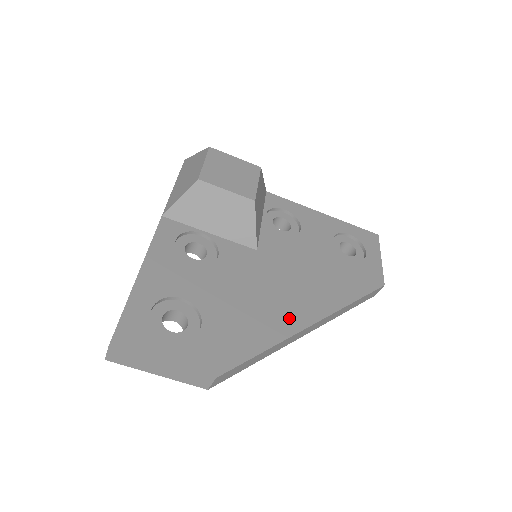
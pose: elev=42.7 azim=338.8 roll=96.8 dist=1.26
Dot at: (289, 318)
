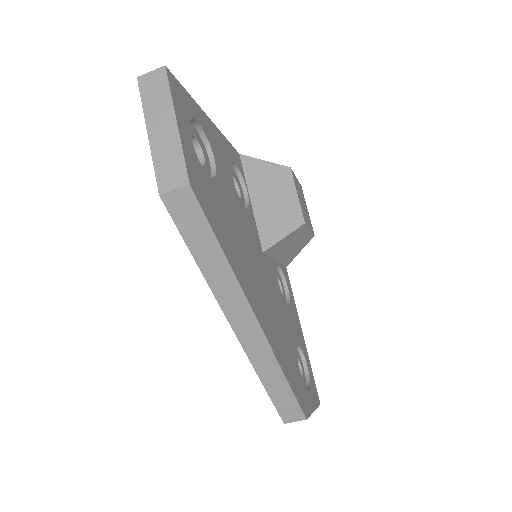
Dot at: (250, 288)
